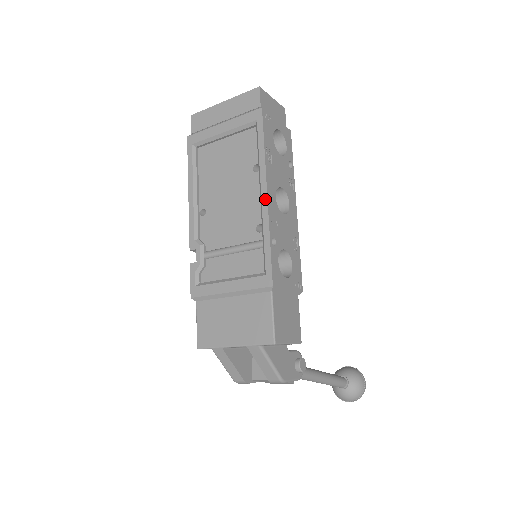
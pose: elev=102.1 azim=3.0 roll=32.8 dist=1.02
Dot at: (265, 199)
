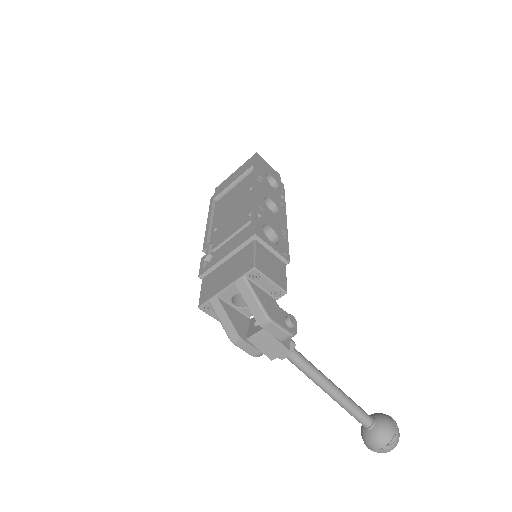
Dot at: (254, 195)
